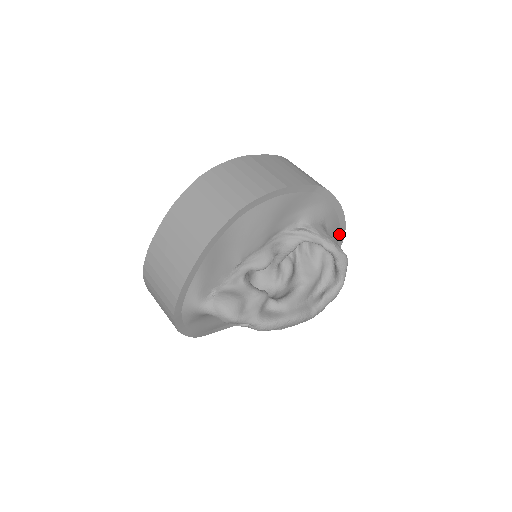
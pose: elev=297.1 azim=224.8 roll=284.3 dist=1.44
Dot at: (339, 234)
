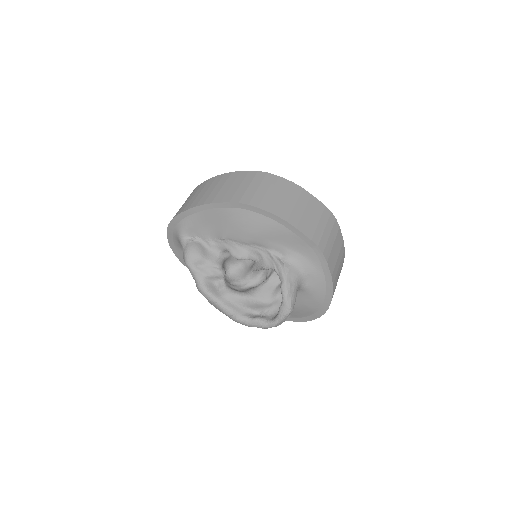
Dot at: (323, 303)
